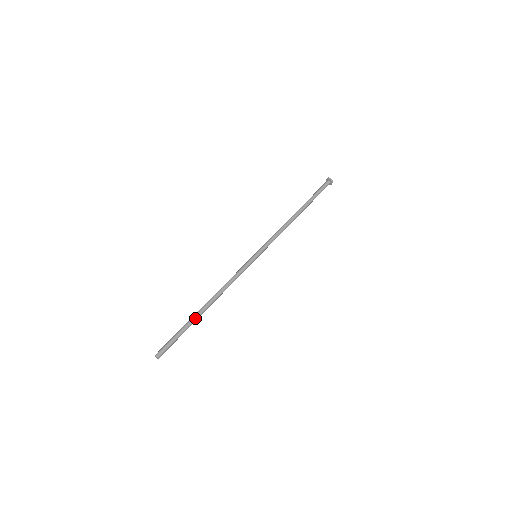
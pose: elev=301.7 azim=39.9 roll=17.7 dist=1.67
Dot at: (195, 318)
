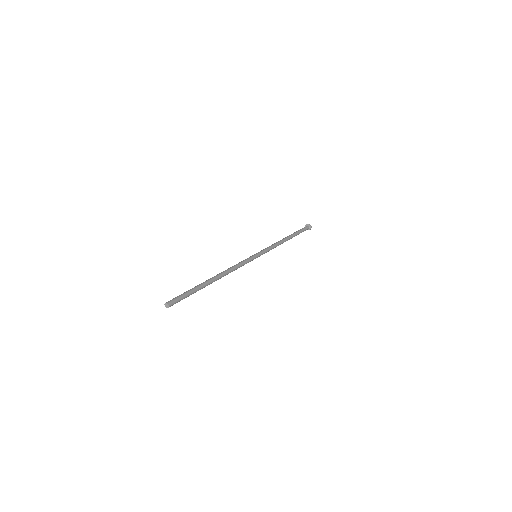
Dot at: (203, 282)
